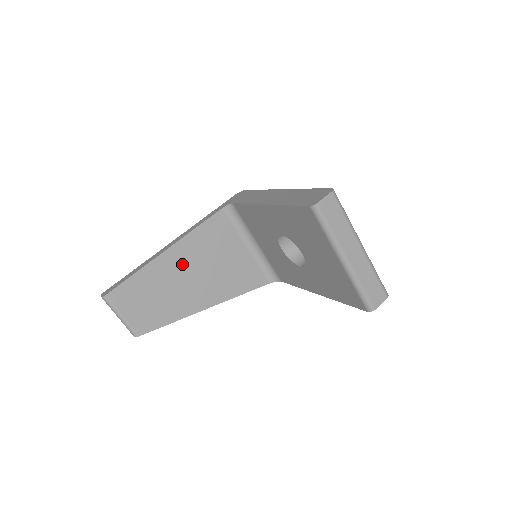
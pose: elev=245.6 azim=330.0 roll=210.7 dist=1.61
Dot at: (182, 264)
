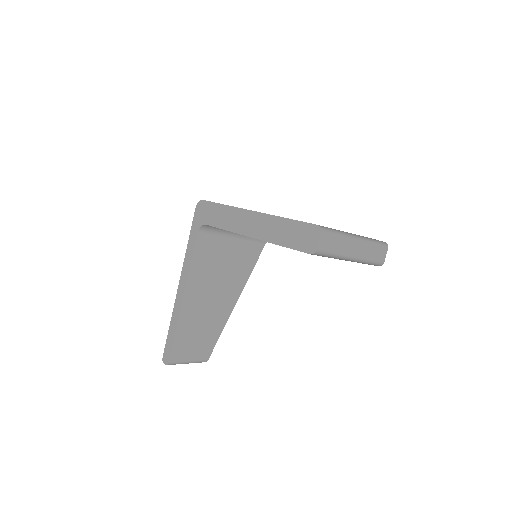
Dot at: (200, 295)
